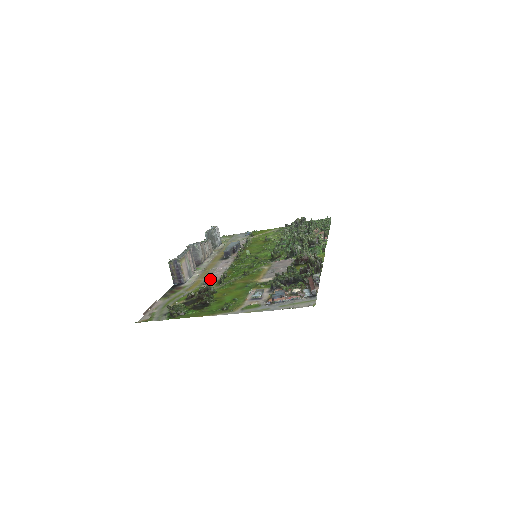
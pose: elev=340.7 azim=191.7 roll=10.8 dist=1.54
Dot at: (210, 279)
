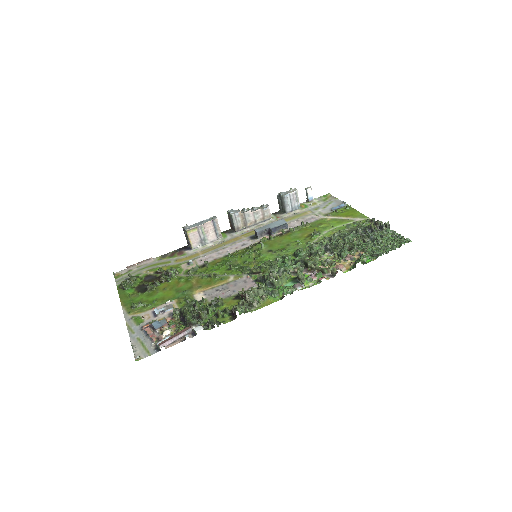
Dot at: (199, 259)
